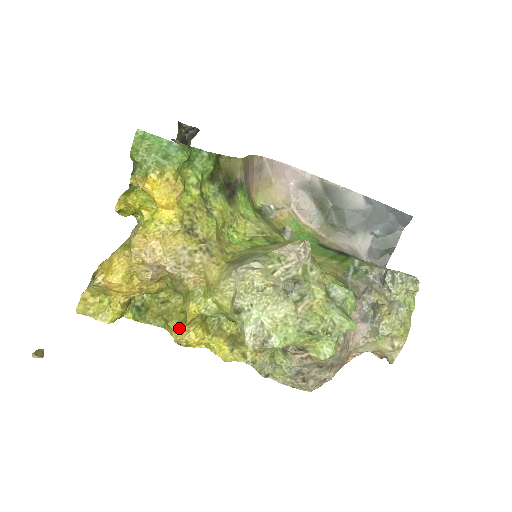
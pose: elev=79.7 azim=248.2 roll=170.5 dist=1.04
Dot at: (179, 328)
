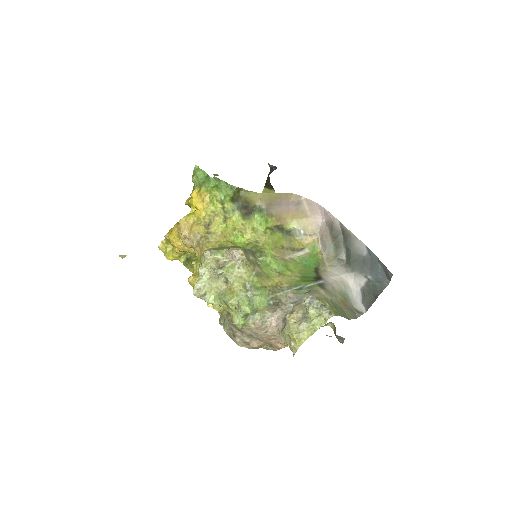
Dot at: (192, 276)
